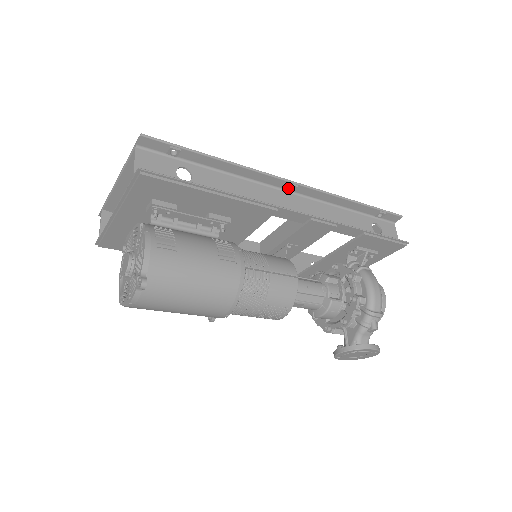
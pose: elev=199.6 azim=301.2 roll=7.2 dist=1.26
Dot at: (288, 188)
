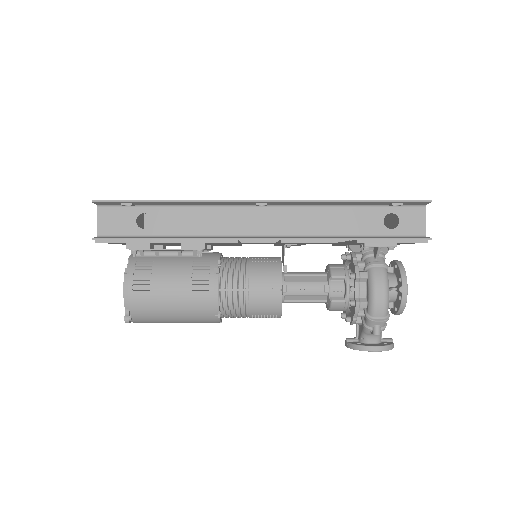
Dot at: occluded
